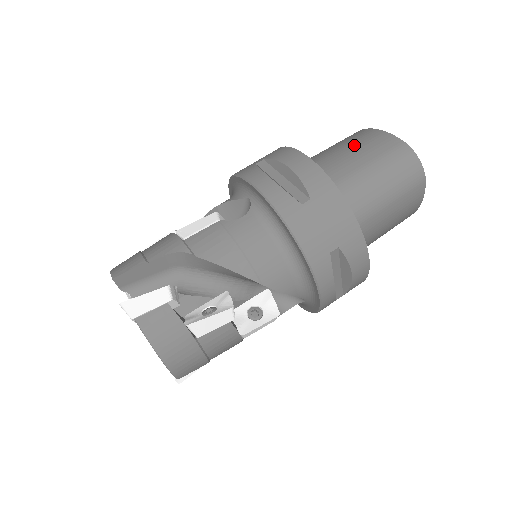
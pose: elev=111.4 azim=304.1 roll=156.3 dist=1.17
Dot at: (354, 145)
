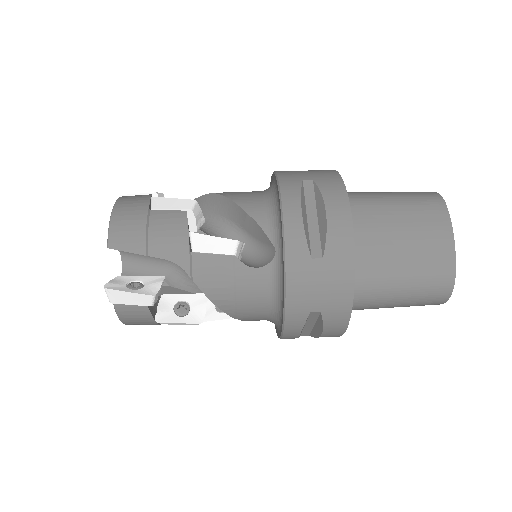
Dot at: occluded
